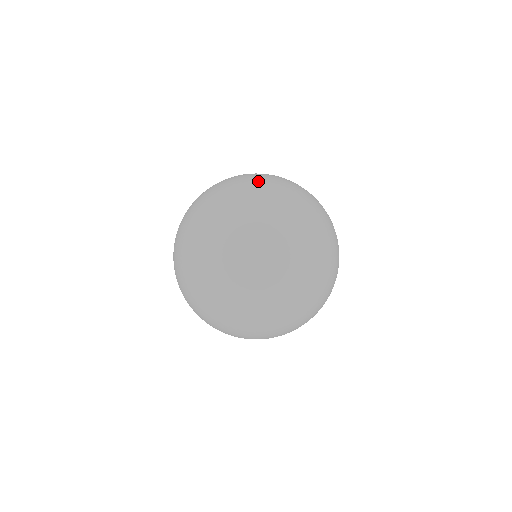
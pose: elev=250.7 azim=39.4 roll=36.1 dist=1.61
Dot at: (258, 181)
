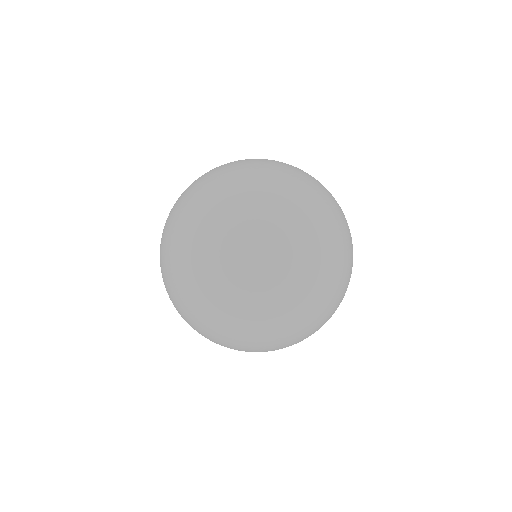
Dot at: occluded
